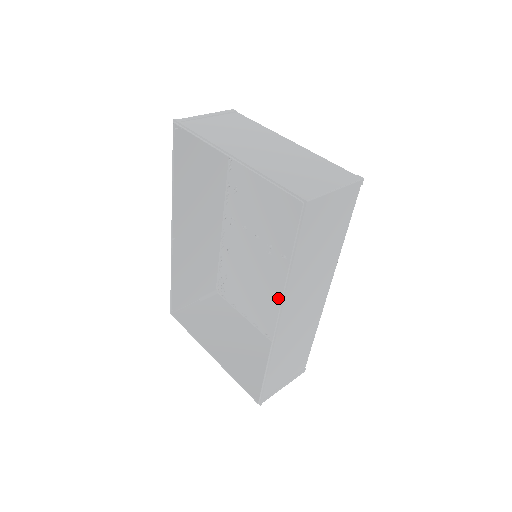
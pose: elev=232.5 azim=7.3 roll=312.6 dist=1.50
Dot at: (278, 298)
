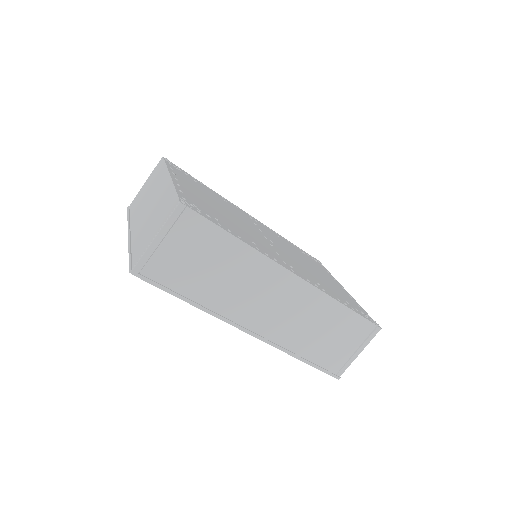
Dot at: occluded
